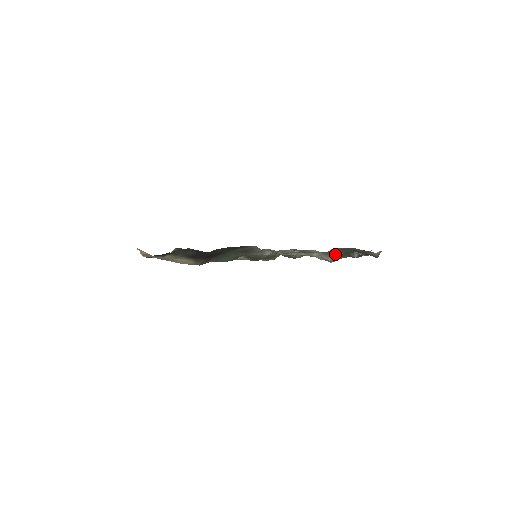
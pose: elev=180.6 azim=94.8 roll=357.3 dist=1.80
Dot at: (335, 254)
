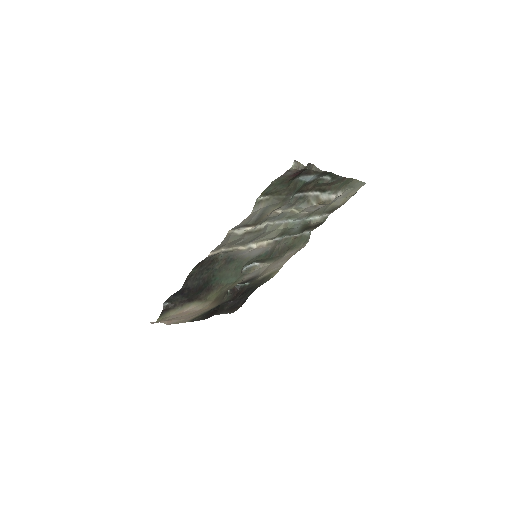
Dot at: (290, 198)
